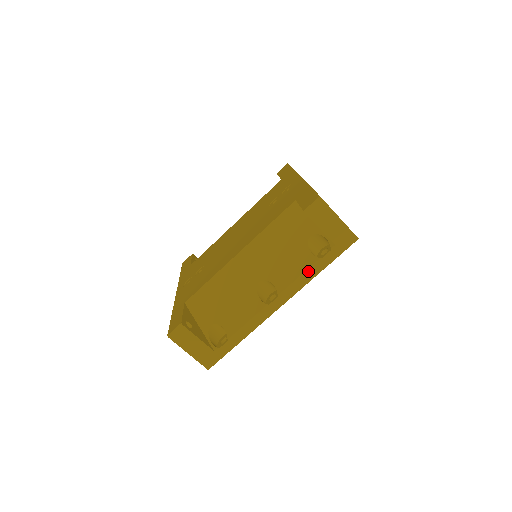
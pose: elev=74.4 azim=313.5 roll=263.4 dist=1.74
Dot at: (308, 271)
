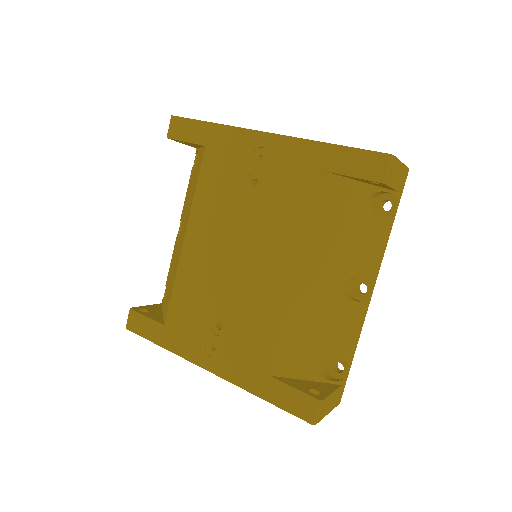
Dot at: (386, 237)
